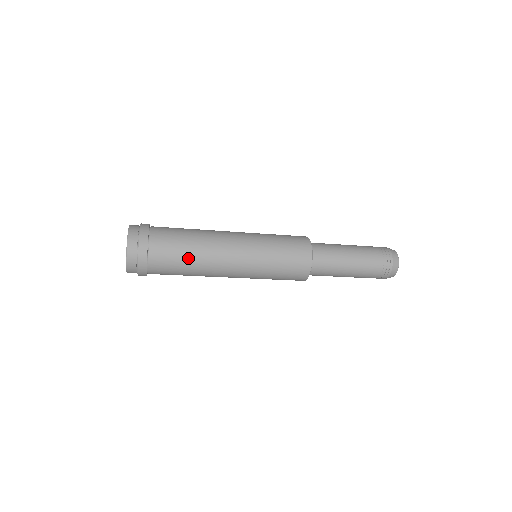
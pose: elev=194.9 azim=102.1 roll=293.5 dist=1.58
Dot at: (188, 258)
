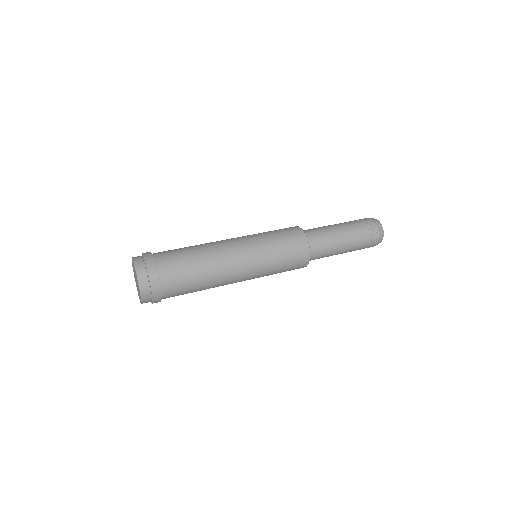
Dot at: (198, 284)
